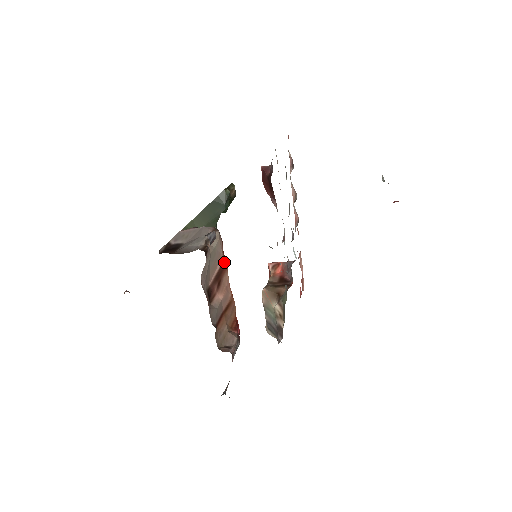
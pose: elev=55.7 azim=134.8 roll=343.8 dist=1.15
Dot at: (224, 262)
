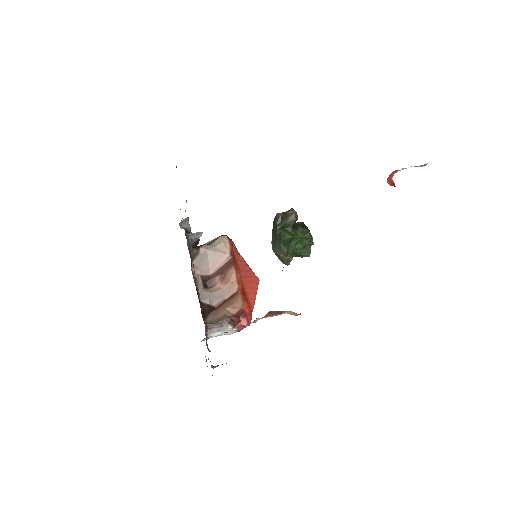
Dot at: (231, 260)
